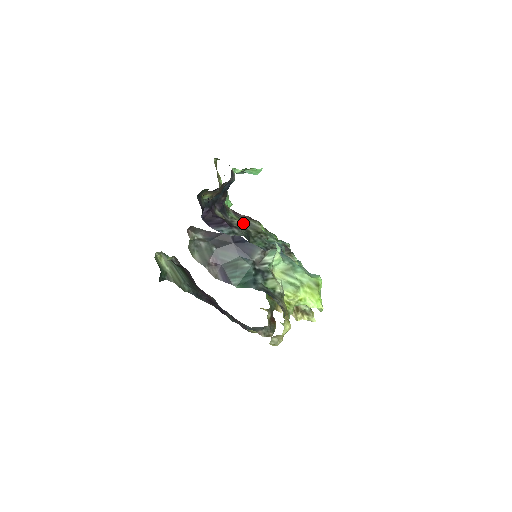
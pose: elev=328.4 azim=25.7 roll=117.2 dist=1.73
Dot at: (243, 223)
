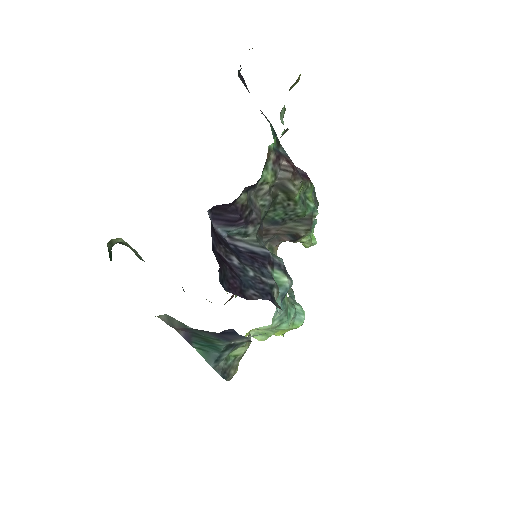
Dot at: (276, 184)
